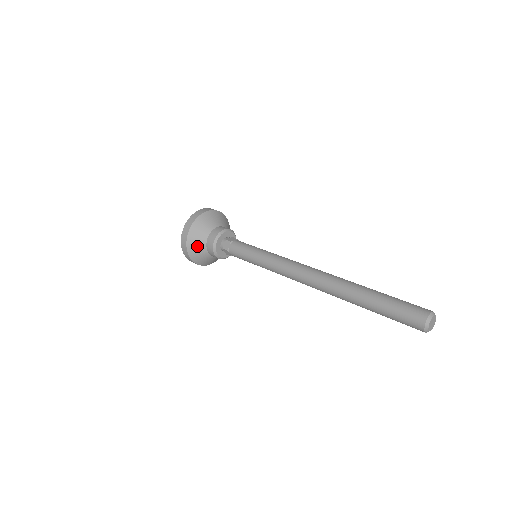
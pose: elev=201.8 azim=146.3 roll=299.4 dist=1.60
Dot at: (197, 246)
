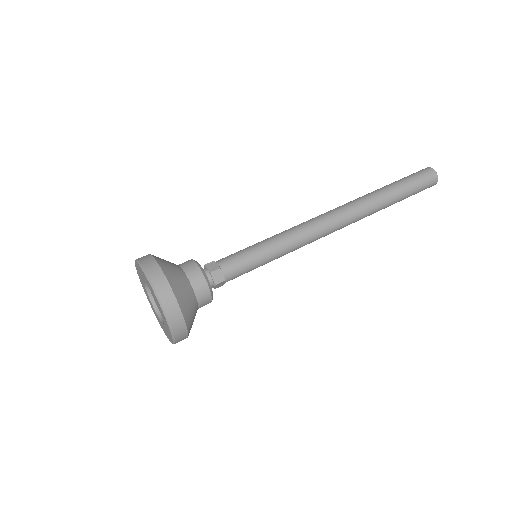
Dot at: (178, 279)
